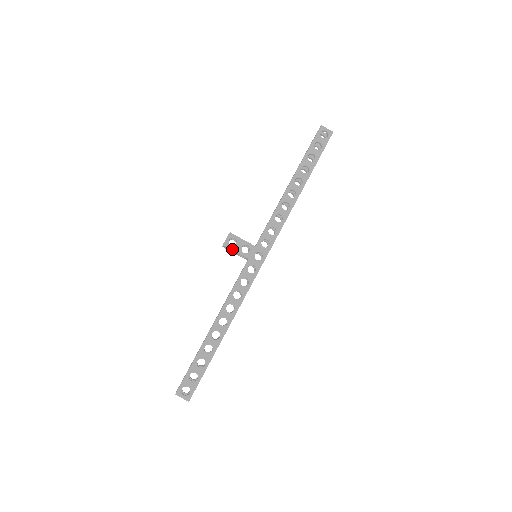
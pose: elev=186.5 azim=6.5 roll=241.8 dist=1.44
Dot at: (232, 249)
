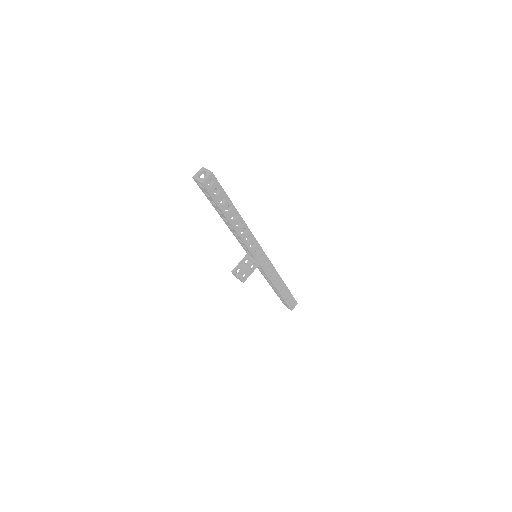
Dot at: occluded
